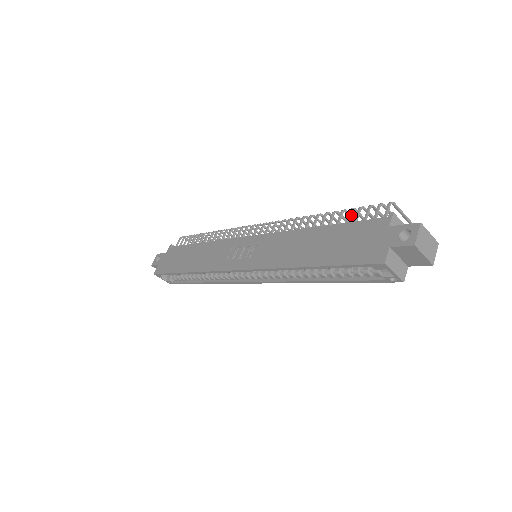
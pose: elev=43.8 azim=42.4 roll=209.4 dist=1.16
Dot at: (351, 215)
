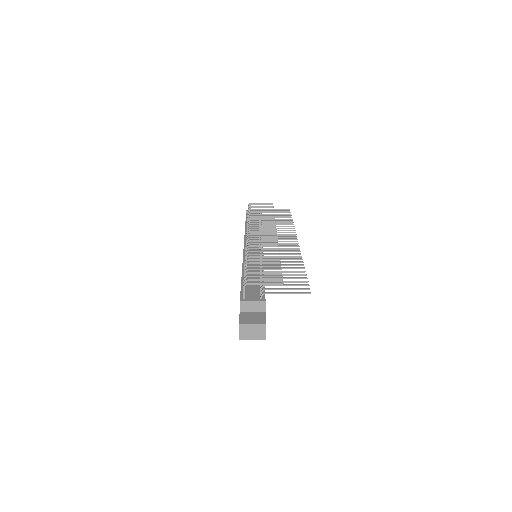
Dot at: (254, 266)
